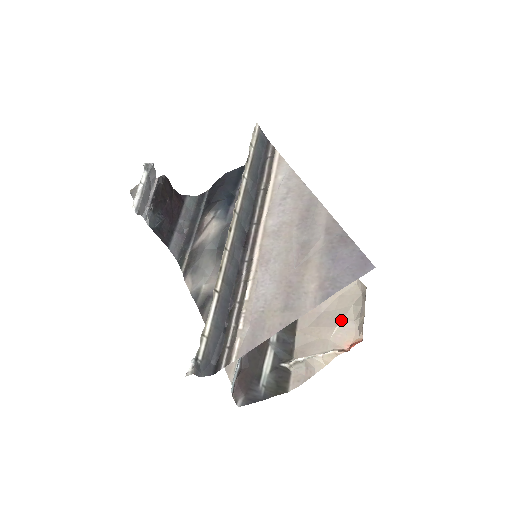
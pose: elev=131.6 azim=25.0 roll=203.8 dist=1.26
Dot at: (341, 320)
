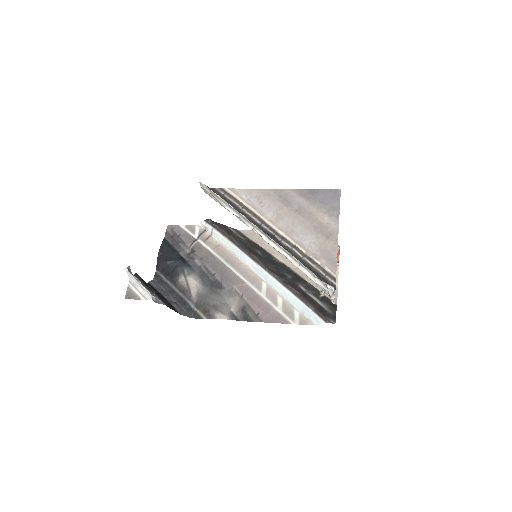
Dot at: occluded
